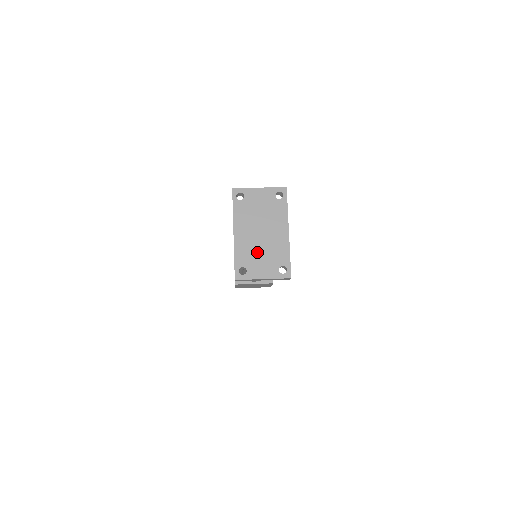
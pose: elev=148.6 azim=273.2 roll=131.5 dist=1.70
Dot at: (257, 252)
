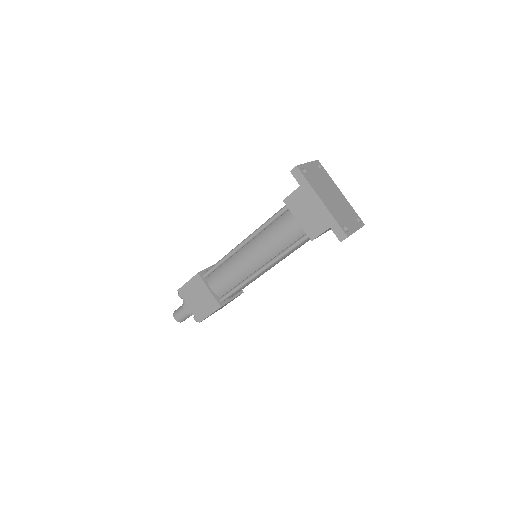
Dot at: (341, 212)
